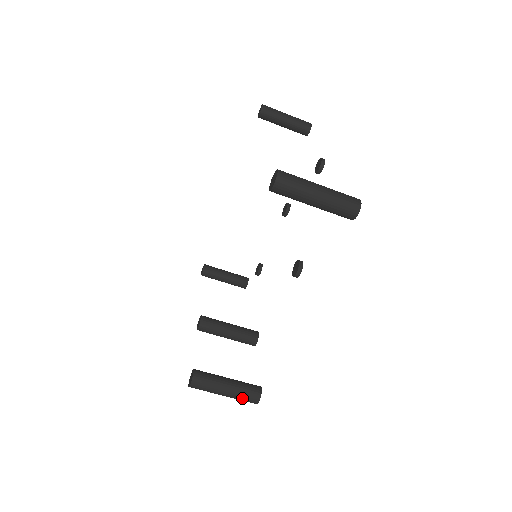
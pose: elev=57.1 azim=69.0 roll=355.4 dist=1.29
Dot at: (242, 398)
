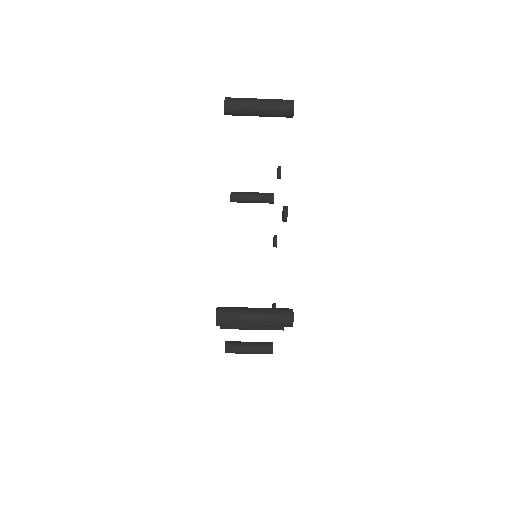
Dot at: (274, 318)
